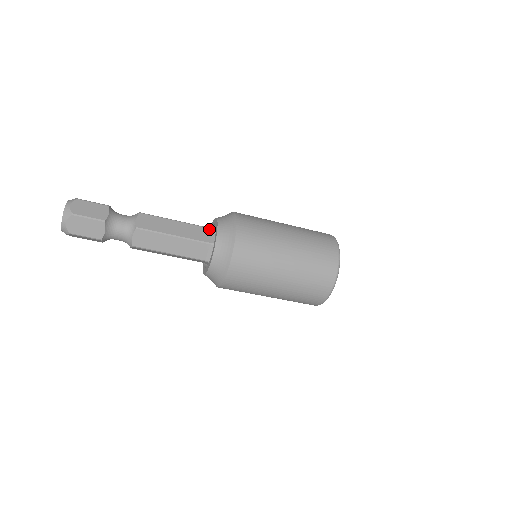
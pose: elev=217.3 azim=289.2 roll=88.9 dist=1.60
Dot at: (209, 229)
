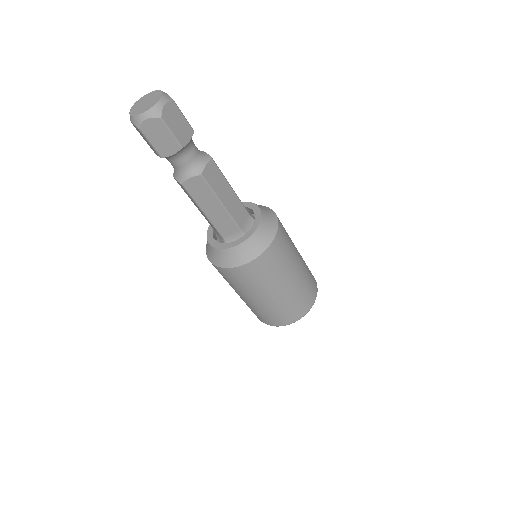
Dot at: (248, 215)
